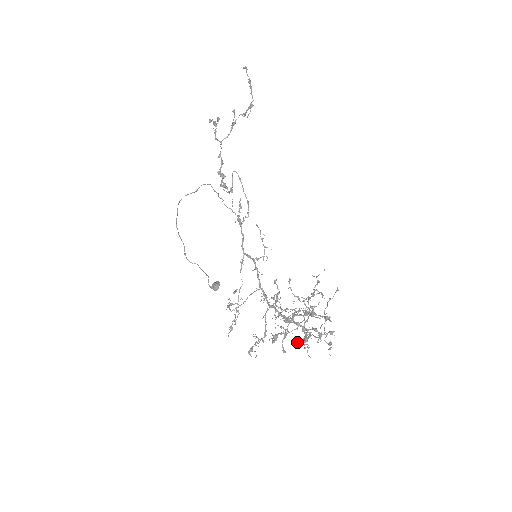
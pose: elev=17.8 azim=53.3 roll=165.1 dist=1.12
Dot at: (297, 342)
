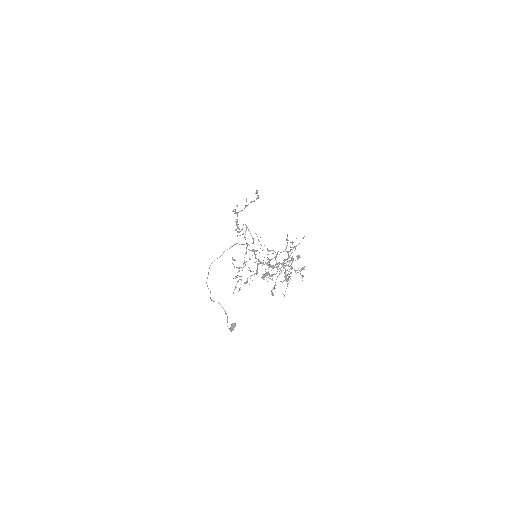
Dot at: occluded
